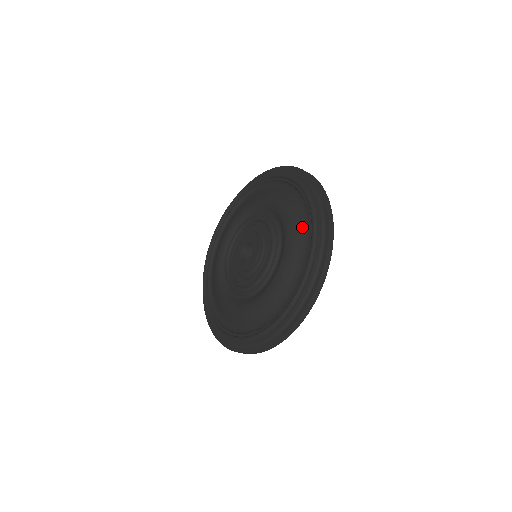
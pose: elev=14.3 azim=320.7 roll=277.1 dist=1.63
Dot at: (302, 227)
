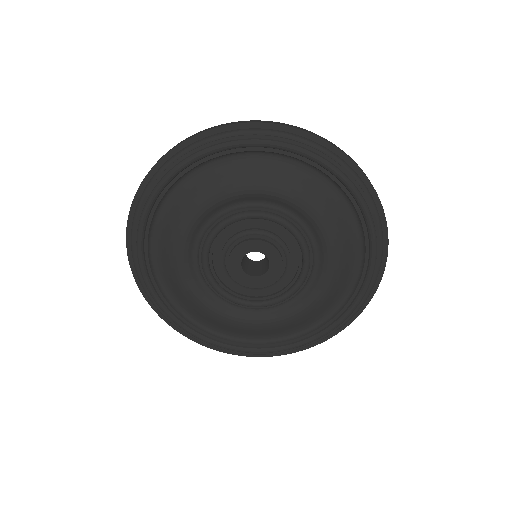
Dot at: (351, 241)
